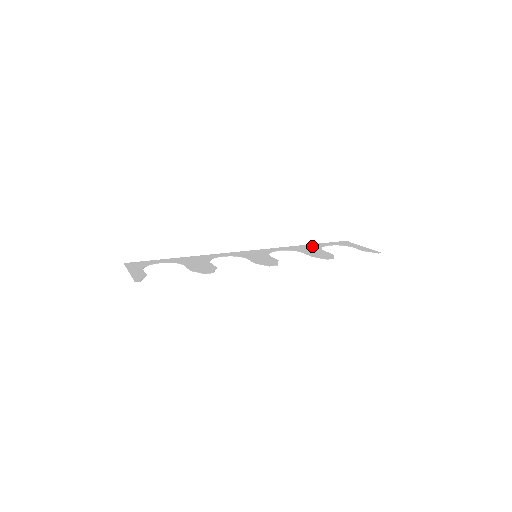
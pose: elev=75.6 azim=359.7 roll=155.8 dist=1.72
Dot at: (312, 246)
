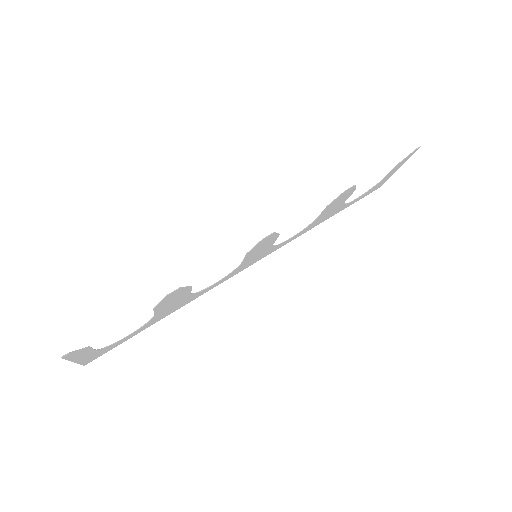
Dot at: (333, 212)
